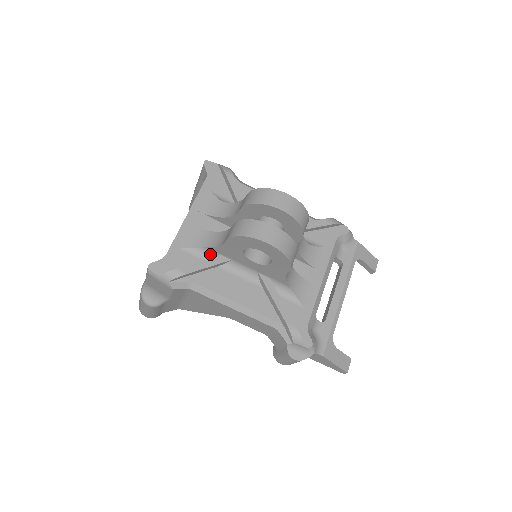
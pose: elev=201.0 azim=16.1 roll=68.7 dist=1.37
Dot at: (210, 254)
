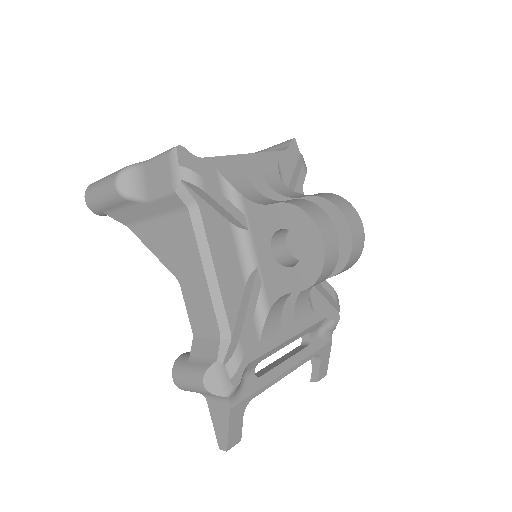
Dot at: (236, 204)
